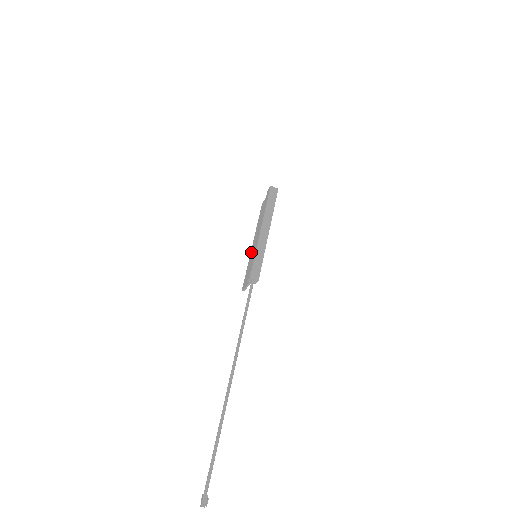
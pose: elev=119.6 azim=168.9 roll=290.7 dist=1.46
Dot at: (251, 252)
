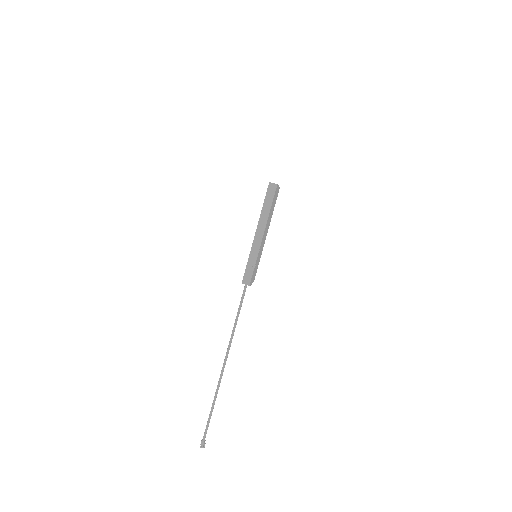
Dot at: occluded
